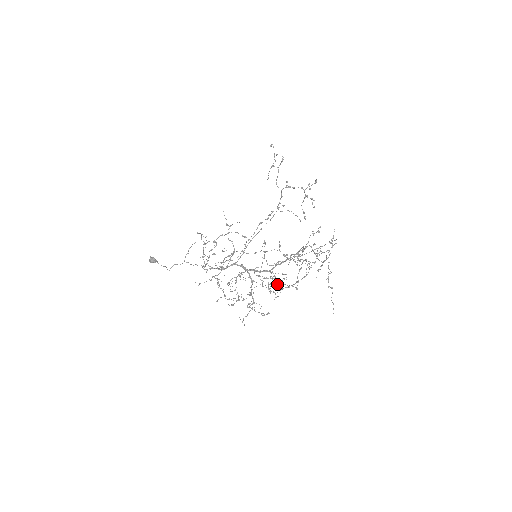
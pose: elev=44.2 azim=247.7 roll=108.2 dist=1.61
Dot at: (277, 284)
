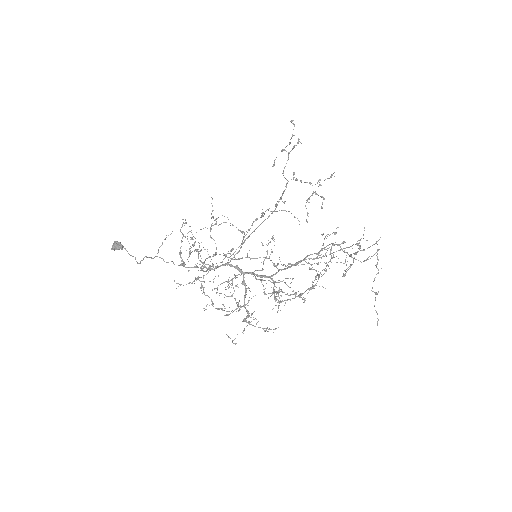
Dot at: (274, 296)
